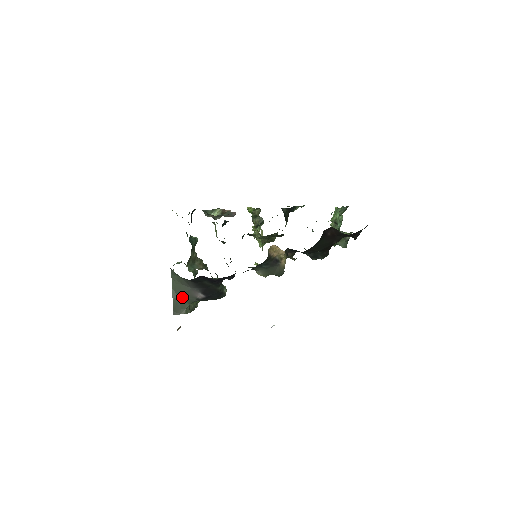
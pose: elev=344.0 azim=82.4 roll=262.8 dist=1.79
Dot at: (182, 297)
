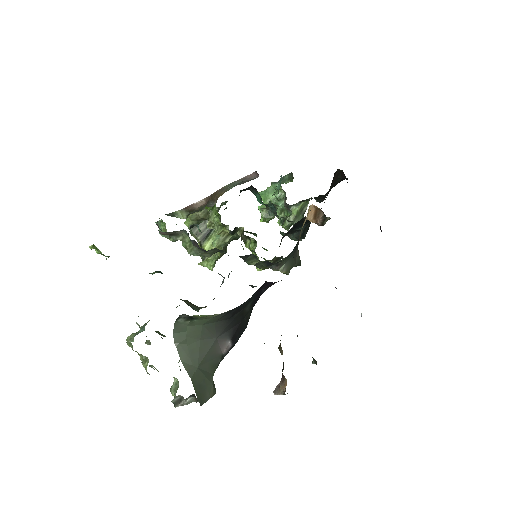
Dot at: (202, 366)
